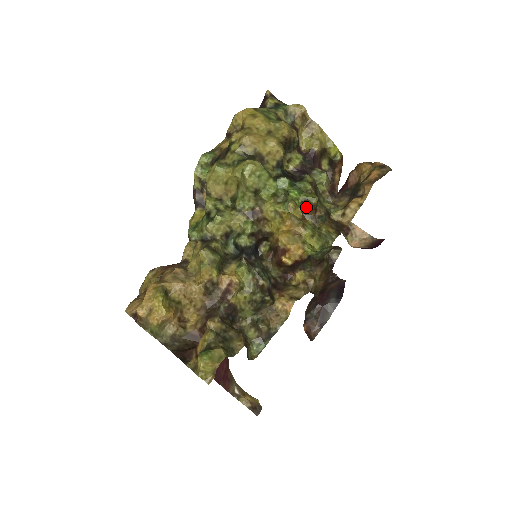
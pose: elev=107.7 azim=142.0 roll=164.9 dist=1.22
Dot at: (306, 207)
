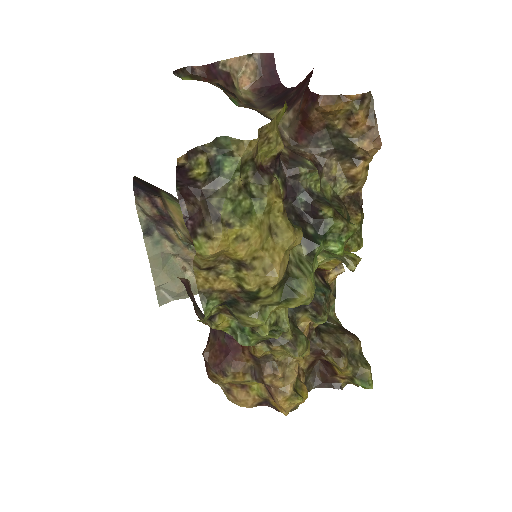
Dot at: occluded
